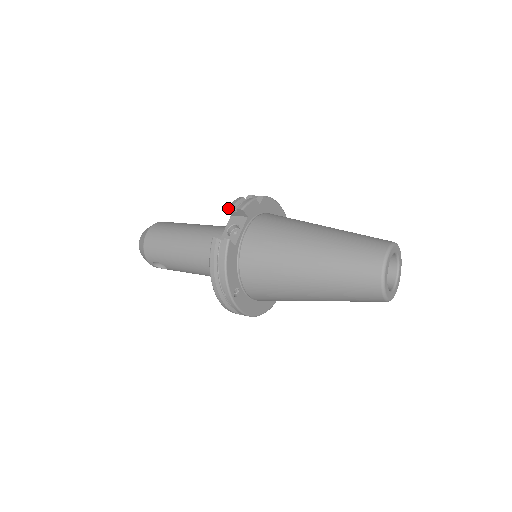
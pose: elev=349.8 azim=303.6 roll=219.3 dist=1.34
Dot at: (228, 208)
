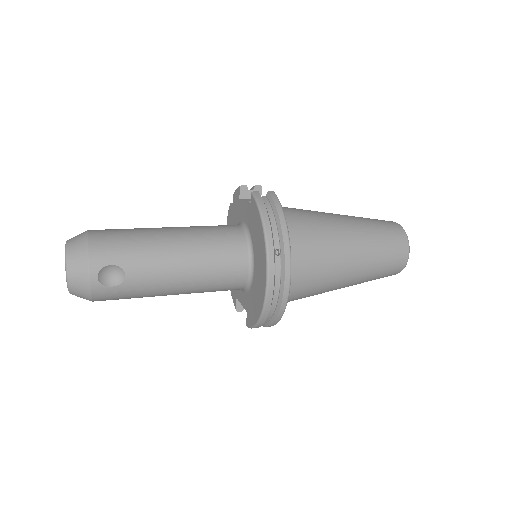
Dot at: (244, 185)
